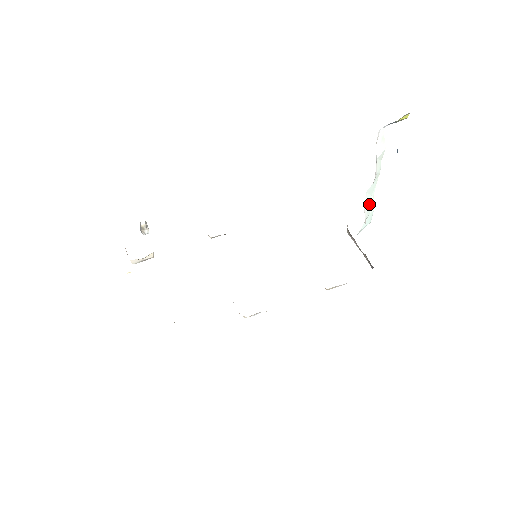
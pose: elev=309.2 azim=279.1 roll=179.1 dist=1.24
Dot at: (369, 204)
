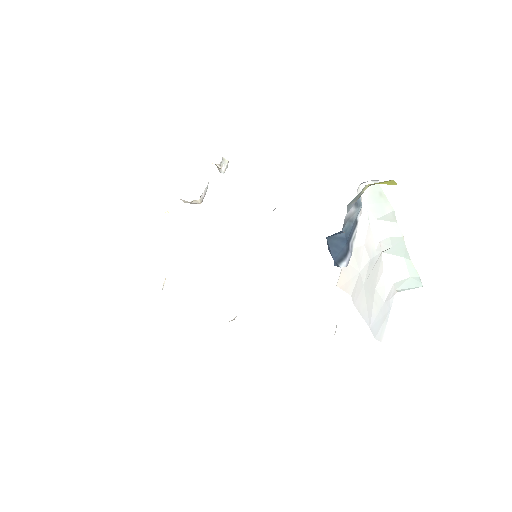
Dot at: (401, 266)
